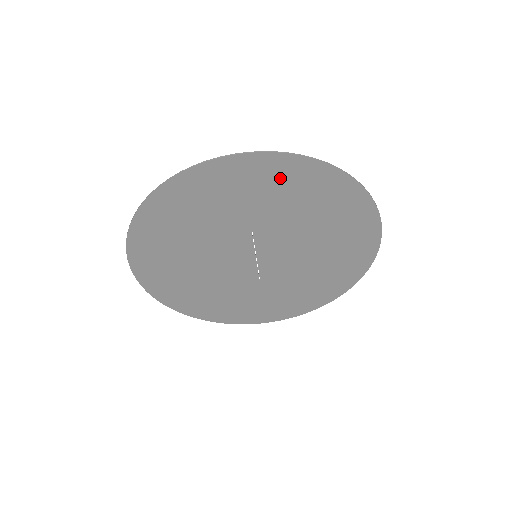
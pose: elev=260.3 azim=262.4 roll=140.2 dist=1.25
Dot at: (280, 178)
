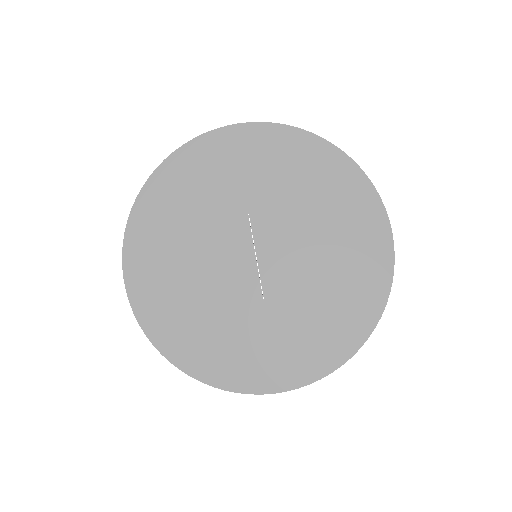
Dot at: (270, 149)
